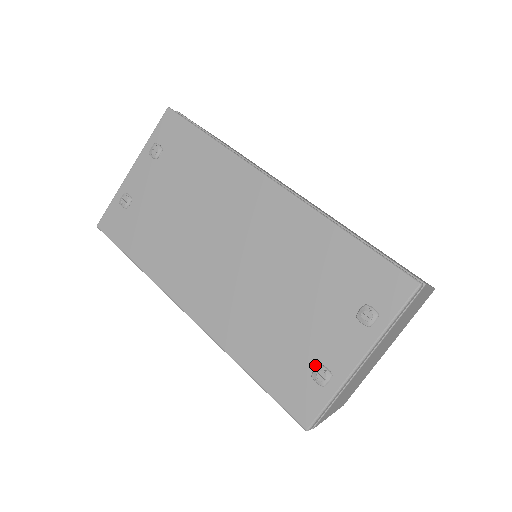
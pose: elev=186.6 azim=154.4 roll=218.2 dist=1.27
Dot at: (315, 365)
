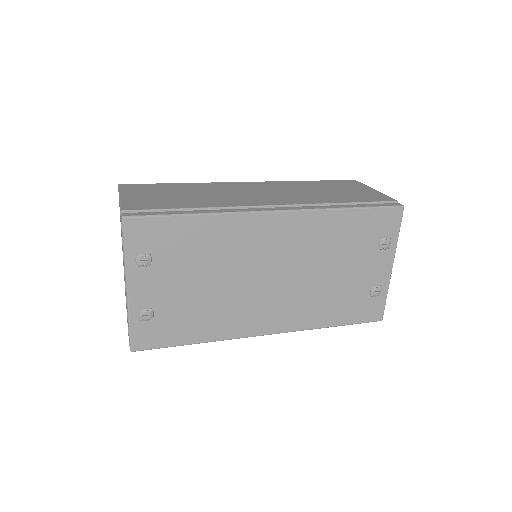
Dot at: (370, 290)
